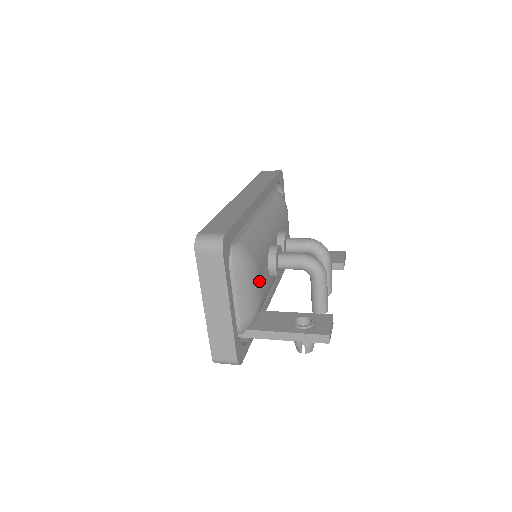
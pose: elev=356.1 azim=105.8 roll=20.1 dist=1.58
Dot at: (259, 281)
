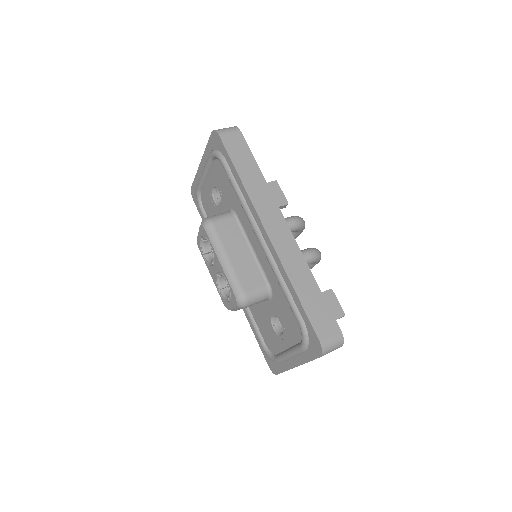
Dot at: occluded
